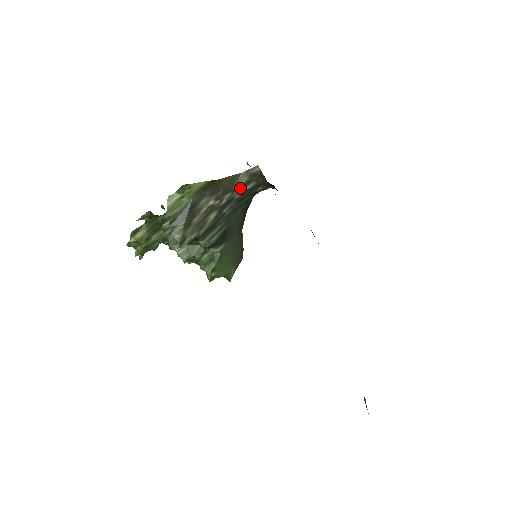
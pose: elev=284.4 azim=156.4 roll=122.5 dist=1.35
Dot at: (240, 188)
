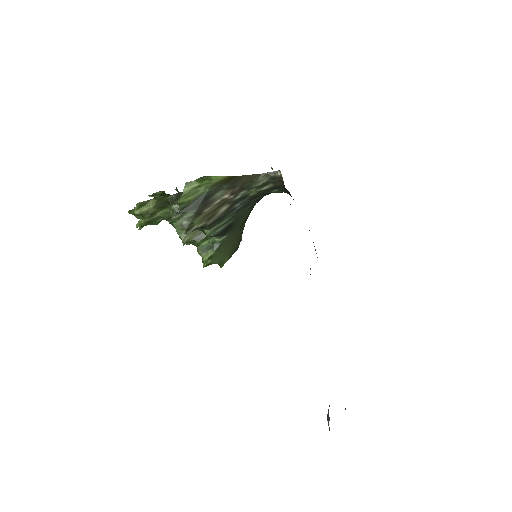
Dot at: (257, 187)
